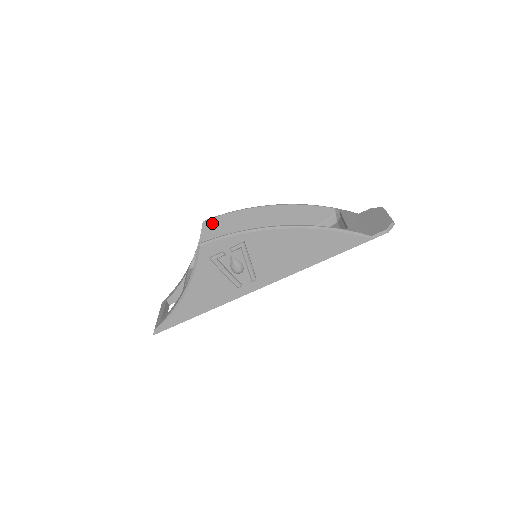
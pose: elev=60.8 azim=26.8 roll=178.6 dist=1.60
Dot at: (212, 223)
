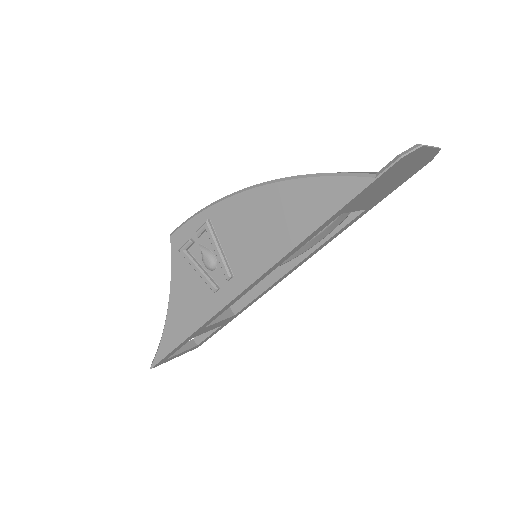
Dot at: occluded
